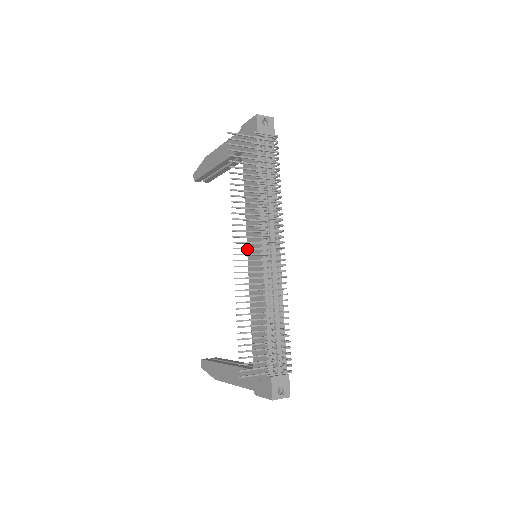
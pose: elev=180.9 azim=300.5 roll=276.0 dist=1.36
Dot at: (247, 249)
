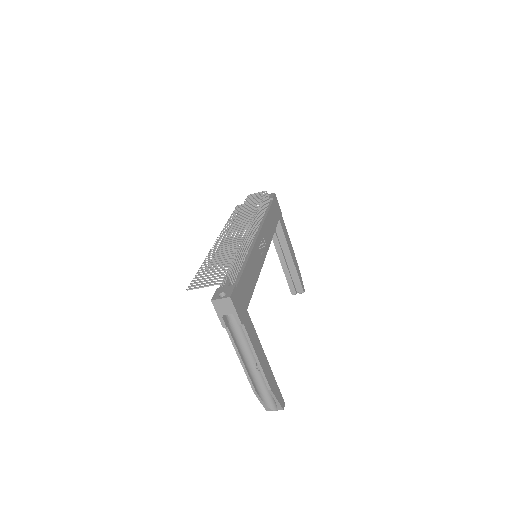
Dot at: occluded
